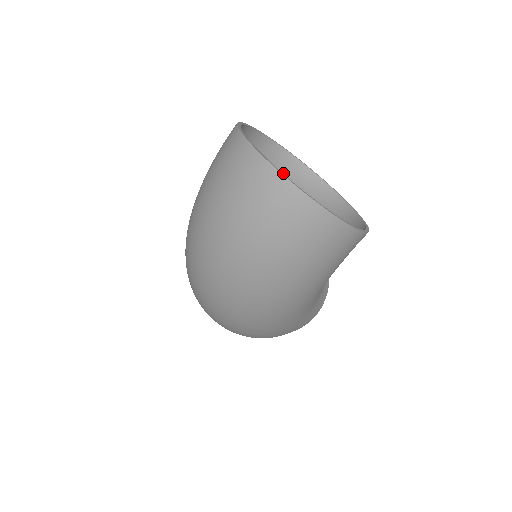
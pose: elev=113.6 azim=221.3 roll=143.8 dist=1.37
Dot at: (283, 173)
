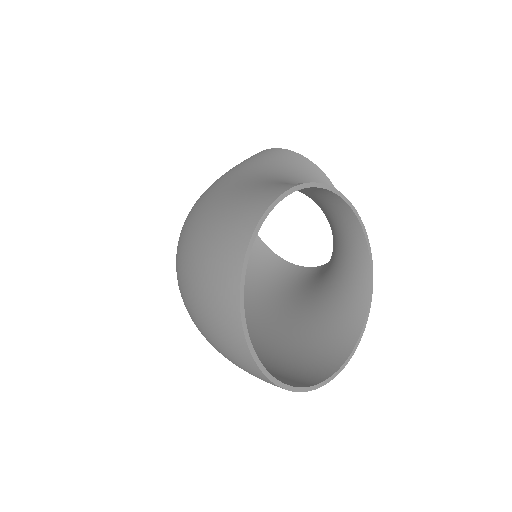
Dot at: (324, 200)
